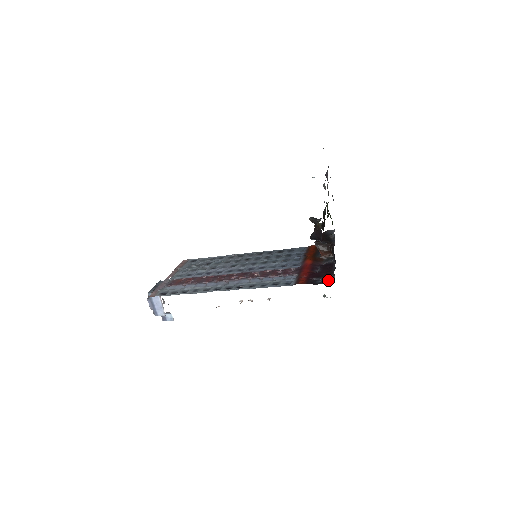
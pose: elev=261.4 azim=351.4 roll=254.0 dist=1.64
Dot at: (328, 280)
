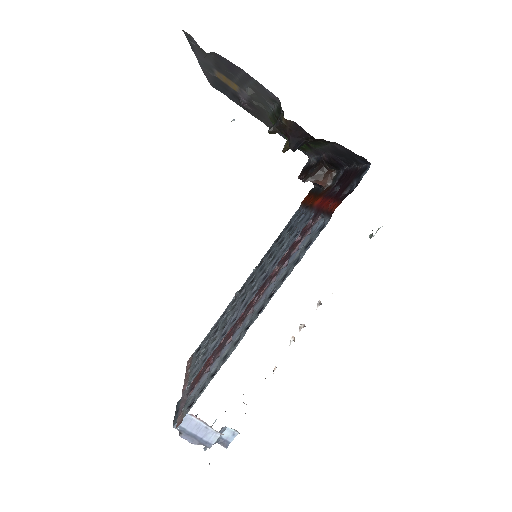
Dot at: (362, 173)
